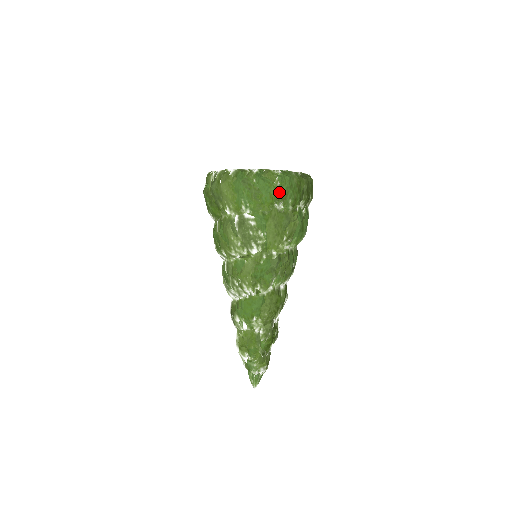
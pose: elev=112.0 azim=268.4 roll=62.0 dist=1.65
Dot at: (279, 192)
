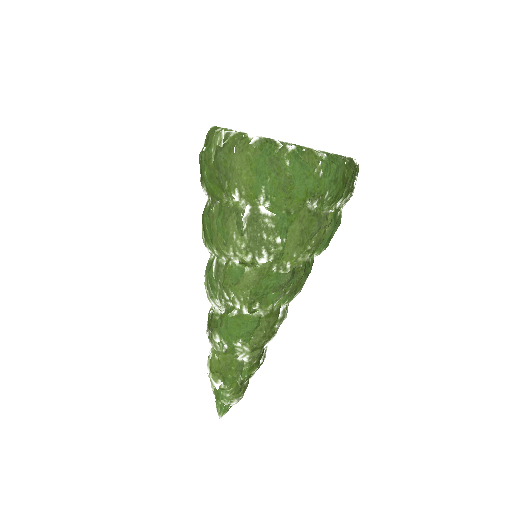
Dot at: (319, 186)
